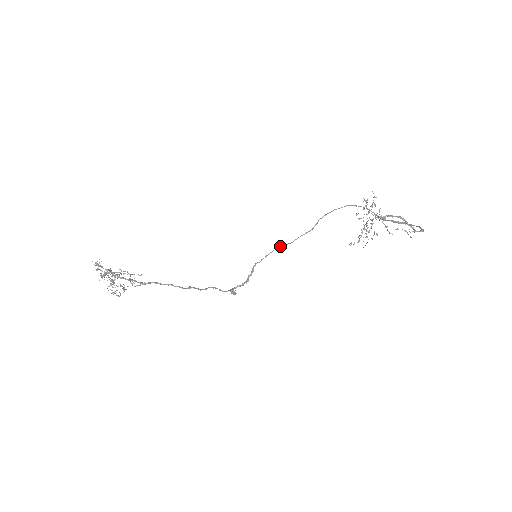
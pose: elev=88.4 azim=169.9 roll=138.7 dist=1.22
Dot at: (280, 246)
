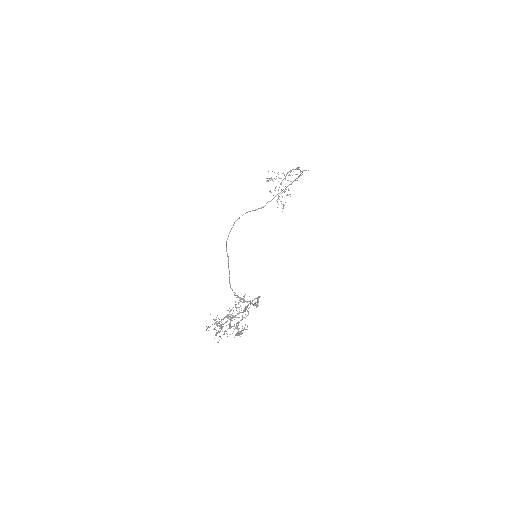
Dot at: (229, 279)
